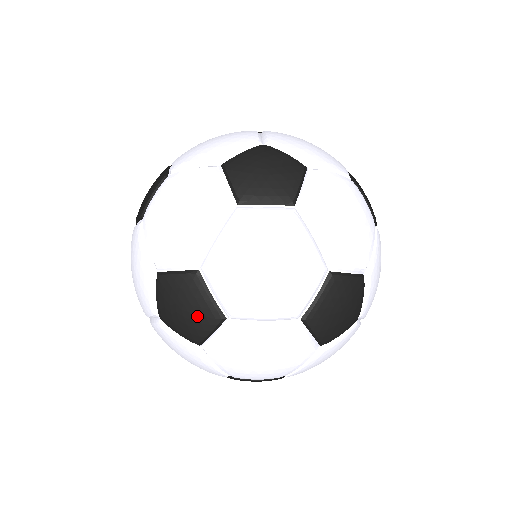
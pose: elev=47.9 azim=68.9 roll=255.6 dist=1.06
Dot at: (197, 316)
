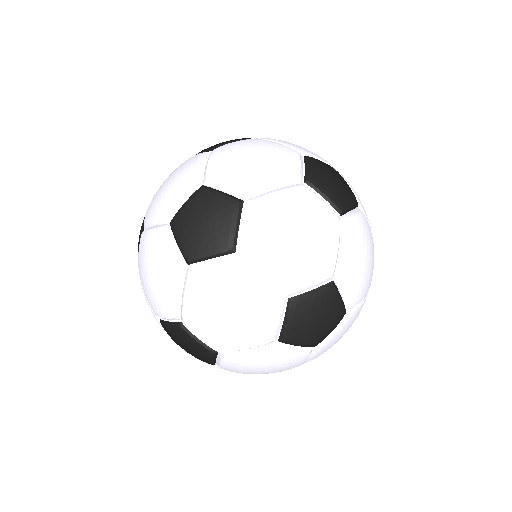
Dot at: (213, 234)
